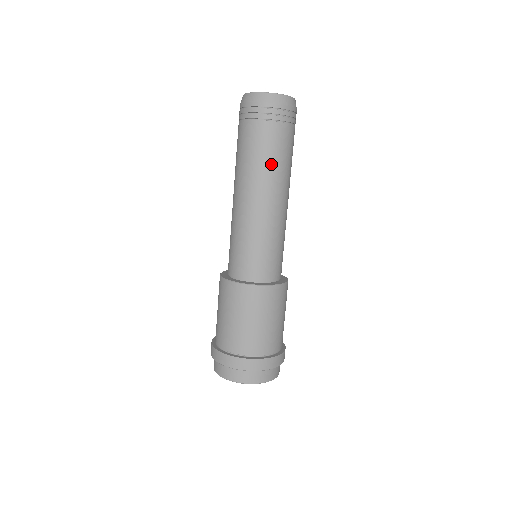
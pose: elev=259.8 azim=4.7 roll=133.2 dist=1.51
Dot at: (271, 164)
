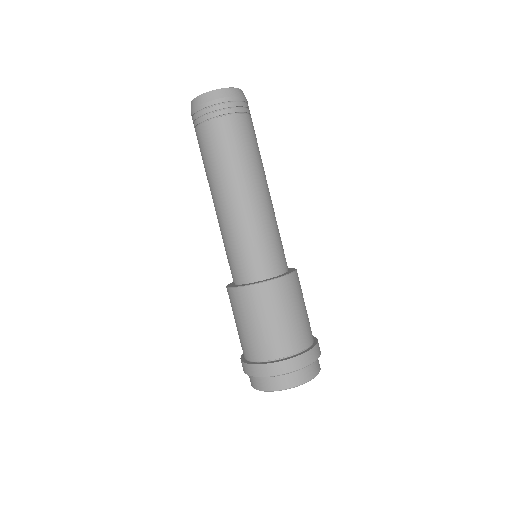
Dot at: (236, 158)
